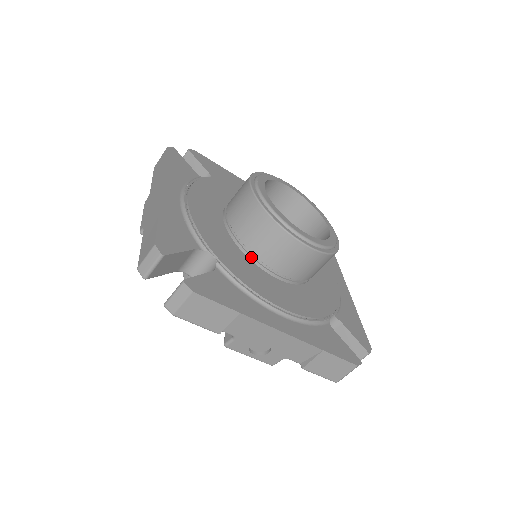
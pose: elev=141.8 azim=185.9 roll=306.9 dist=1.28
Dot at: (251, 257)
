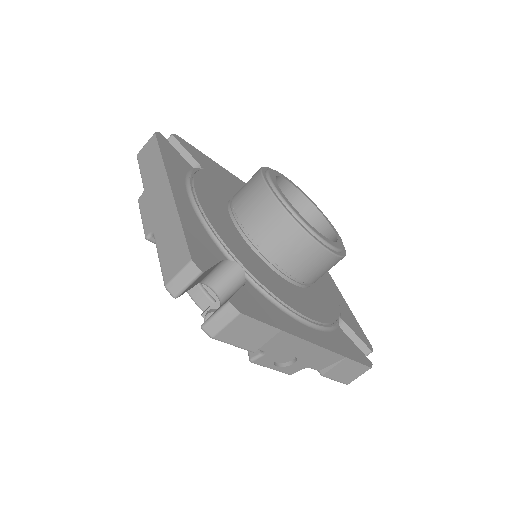
Dot at: (269, 263)
